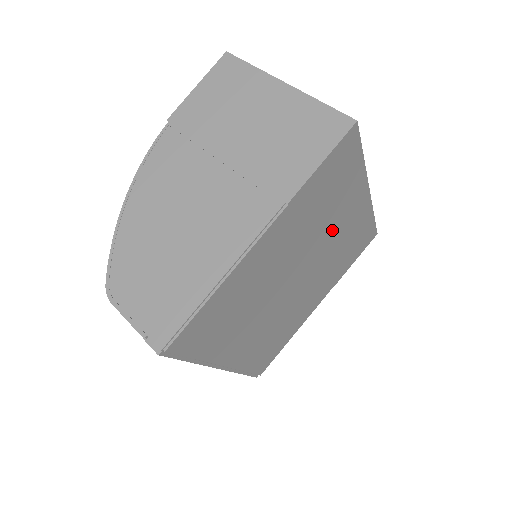
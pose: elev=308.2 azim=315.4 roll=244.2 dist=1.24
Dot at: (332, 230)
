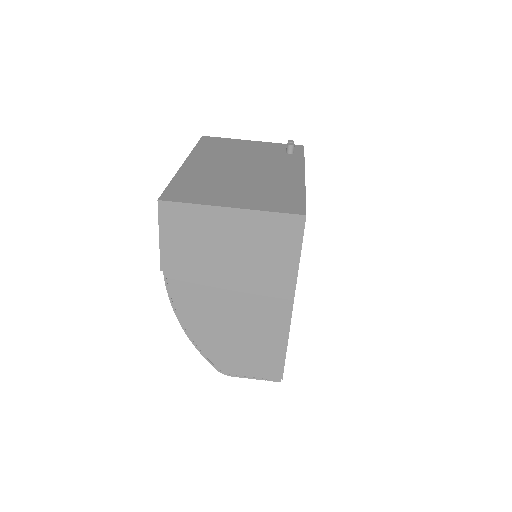
Dot at: occluded
